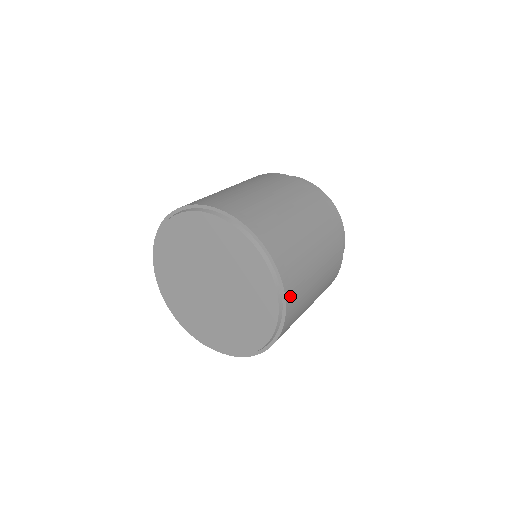
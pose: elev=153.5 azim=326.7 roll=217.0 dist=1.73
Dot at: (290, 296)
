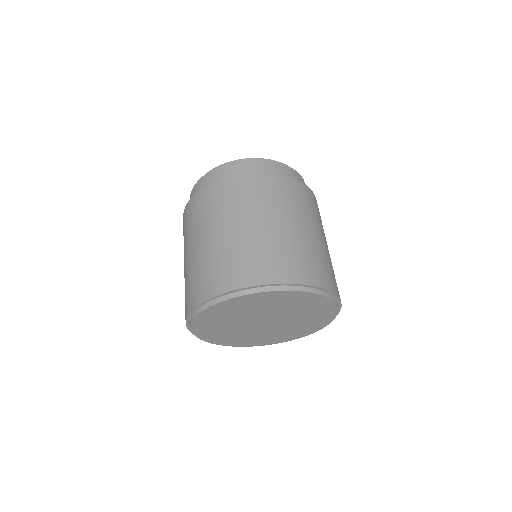
Dot at: occluded
